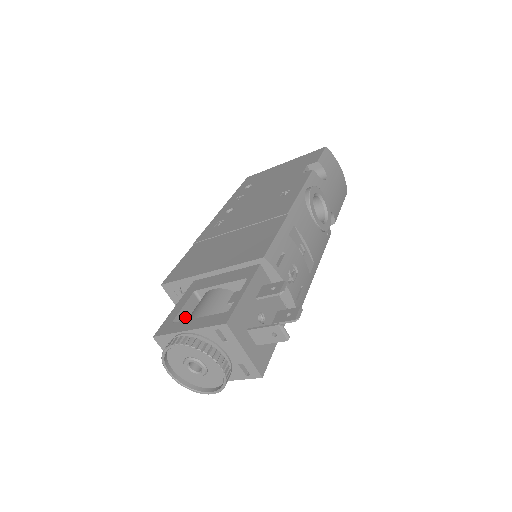
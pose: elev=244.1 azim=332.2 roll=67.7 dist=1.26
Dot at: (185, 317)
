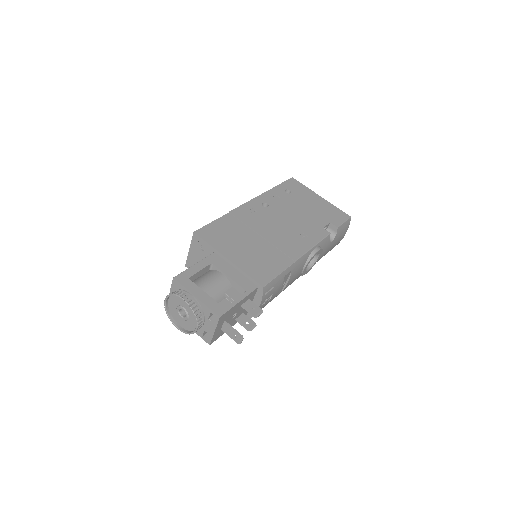
Dot at: (196, 276)
